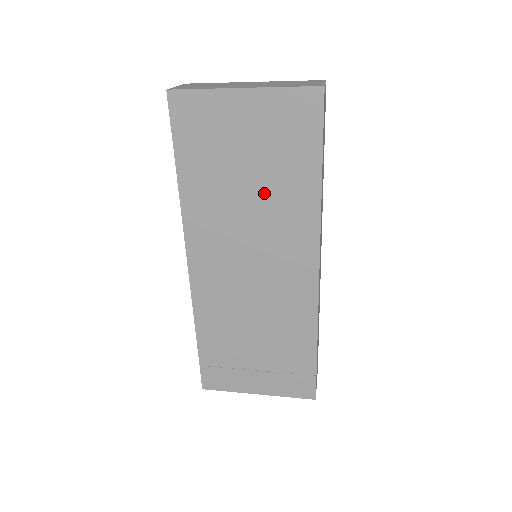
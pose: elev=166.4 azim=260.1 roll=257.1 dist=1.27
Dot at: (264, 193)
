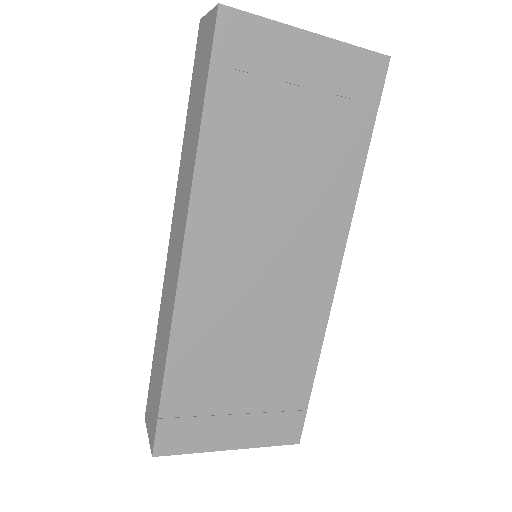
Dot at: (303, 168)
